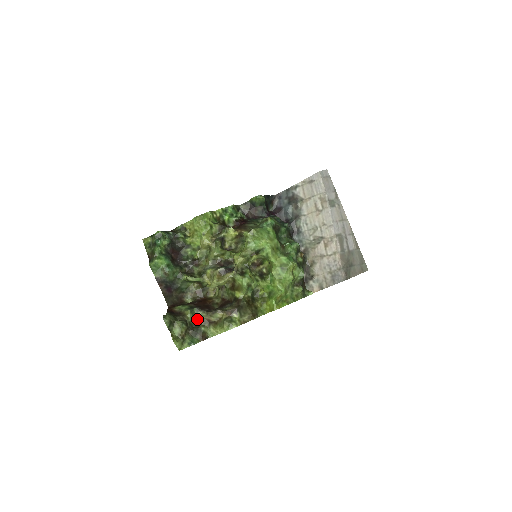
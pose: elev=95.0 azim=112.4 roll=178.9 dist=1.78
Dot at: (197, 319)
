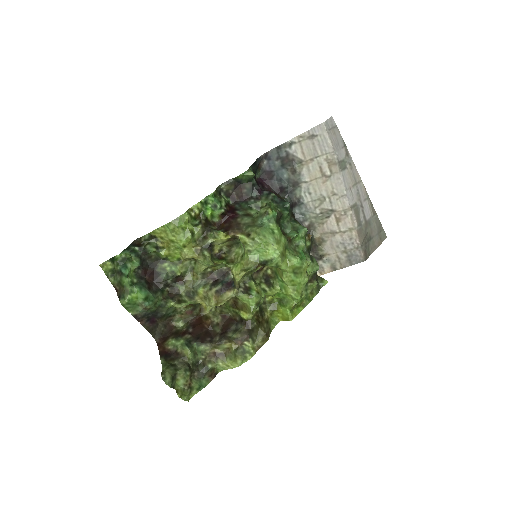
Dot at: (199, 355)
